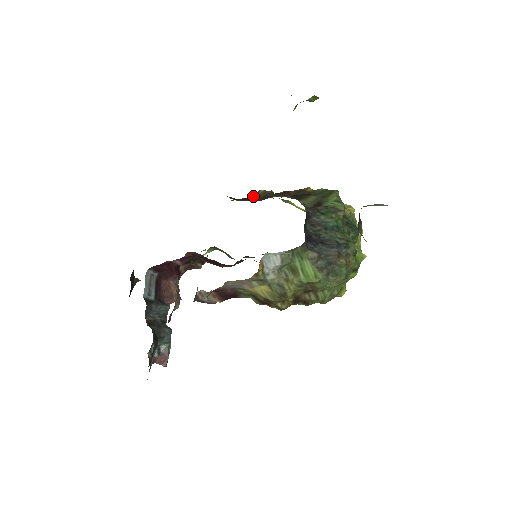
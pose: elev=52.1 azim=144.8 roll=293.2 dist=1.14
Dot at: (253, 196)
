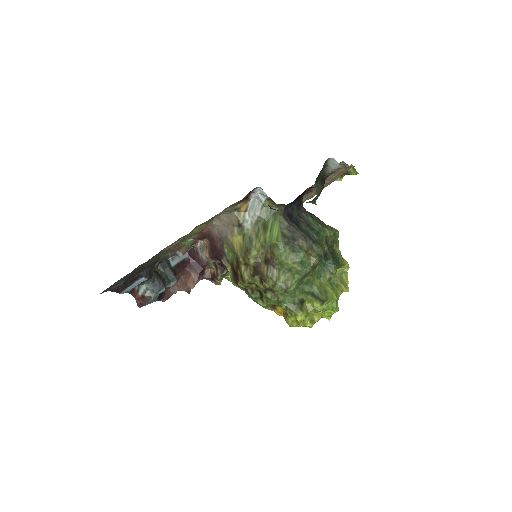
Dot at: occluded
